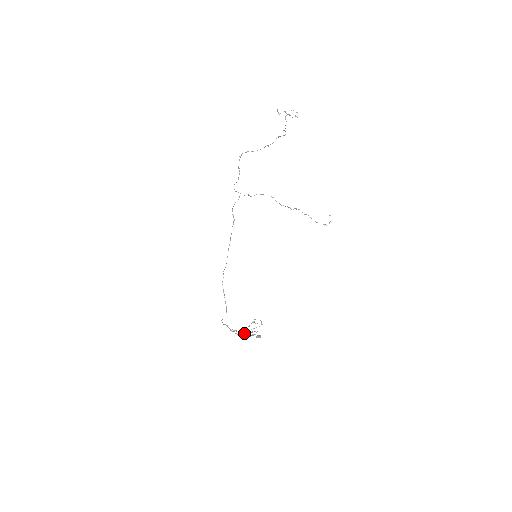
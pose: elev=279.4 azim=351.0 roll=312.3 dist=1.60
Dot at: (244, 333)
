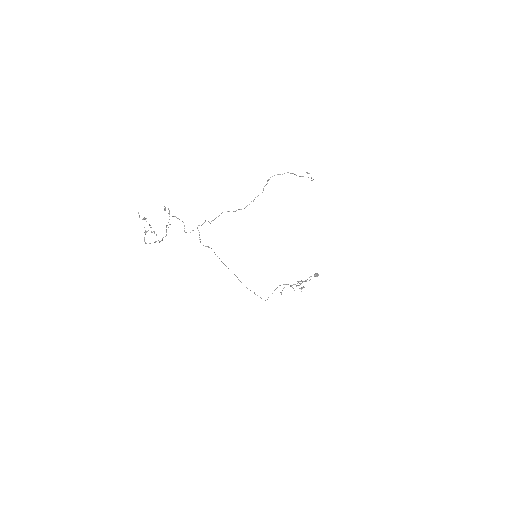
Dot at: (300, 283)
